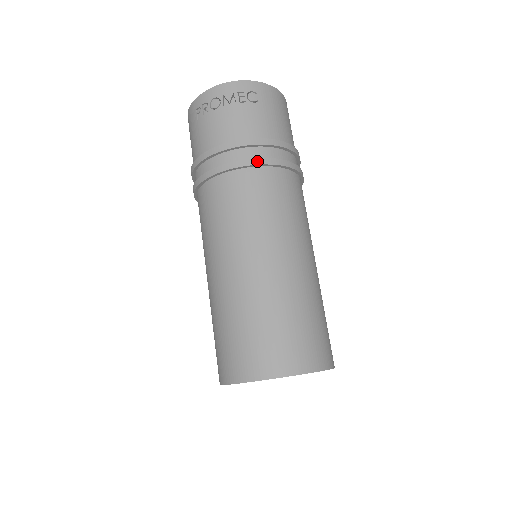
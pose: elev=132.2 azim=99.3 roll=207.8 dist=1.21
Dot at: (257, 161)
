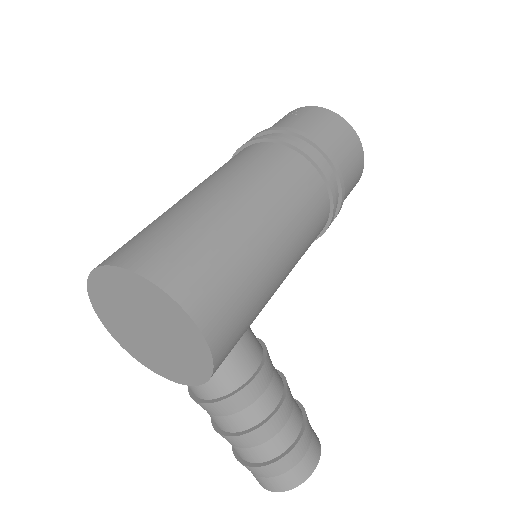
Dot at: (255, 139)
